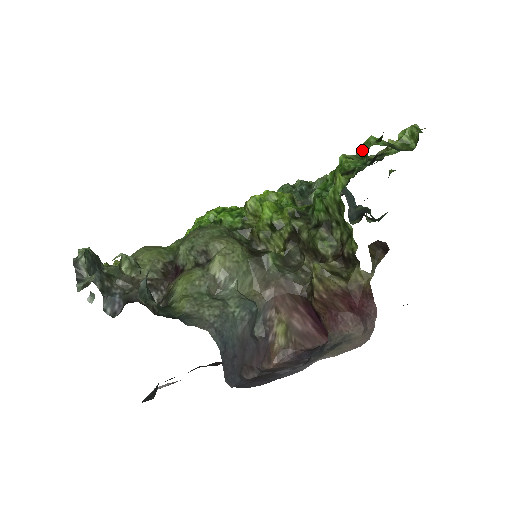
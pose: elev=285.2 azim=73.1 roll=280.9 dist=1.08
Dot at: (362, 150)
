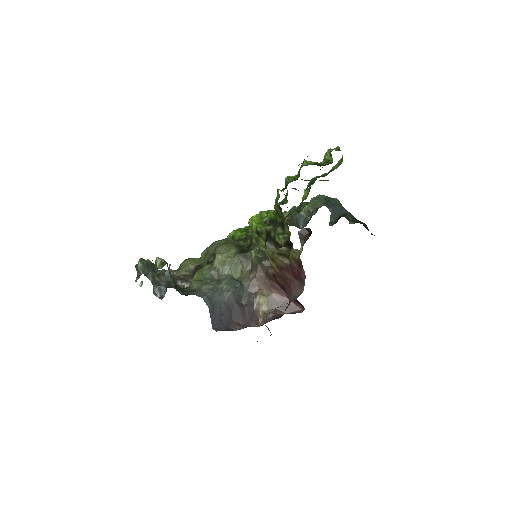
Dot at: (299, 171)
